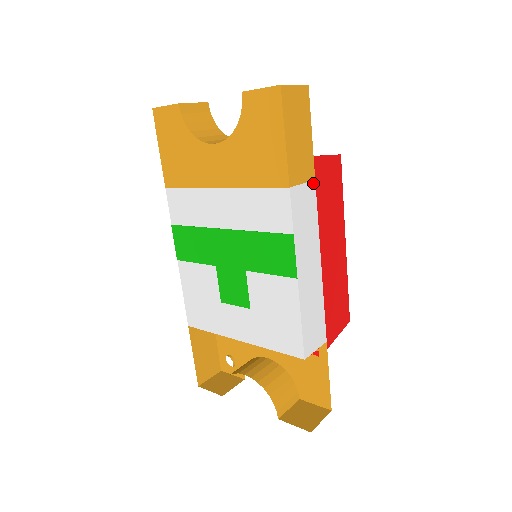
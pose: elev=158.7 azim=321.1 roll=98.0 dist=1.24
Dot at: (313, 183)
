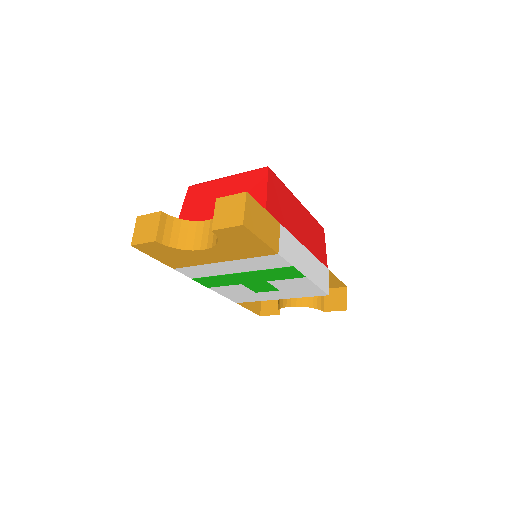
Dot at: (281, 227)
